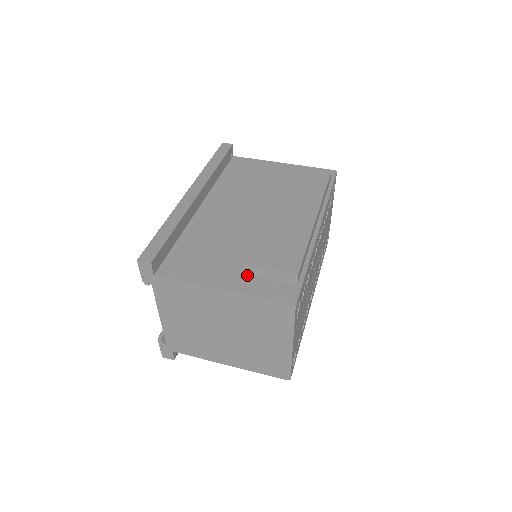
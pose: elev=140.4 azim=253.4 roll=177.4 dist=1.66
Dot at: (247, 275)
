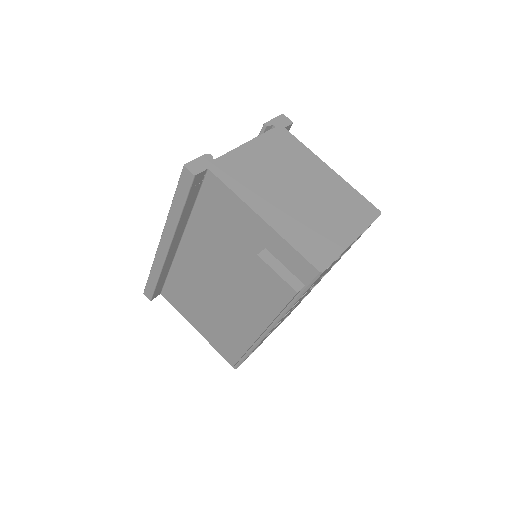
Dot at: occluded
